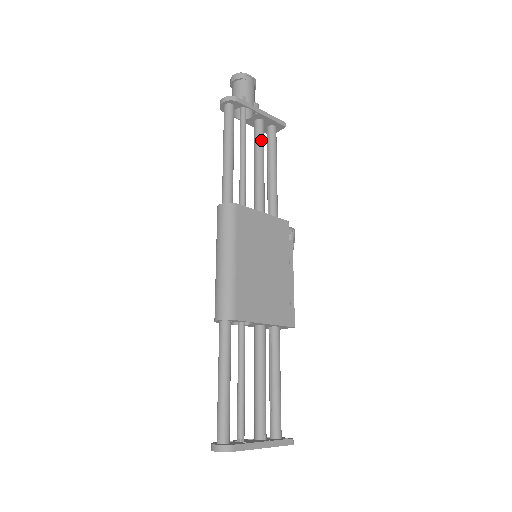
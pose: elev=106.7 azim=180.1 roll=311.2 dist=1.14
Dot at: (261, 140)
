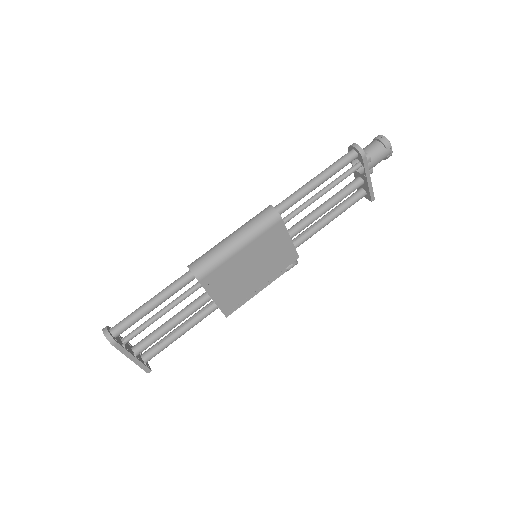
Dot at: (347, 194)
